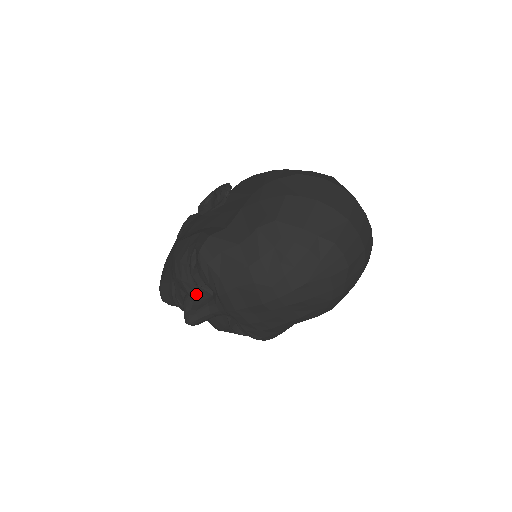
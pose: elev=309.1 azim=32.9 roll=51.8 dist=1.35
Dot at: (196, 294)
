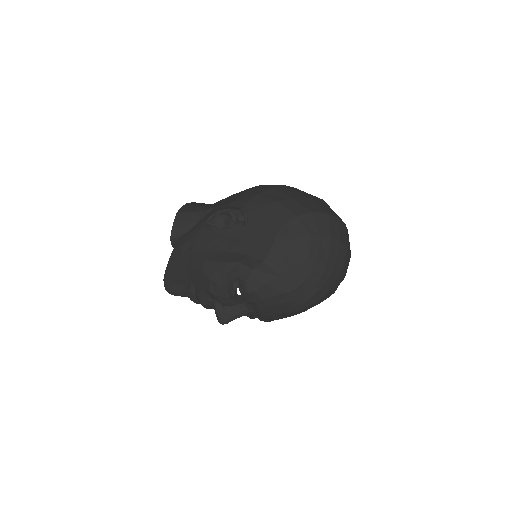
Dot at: (229, 303)
